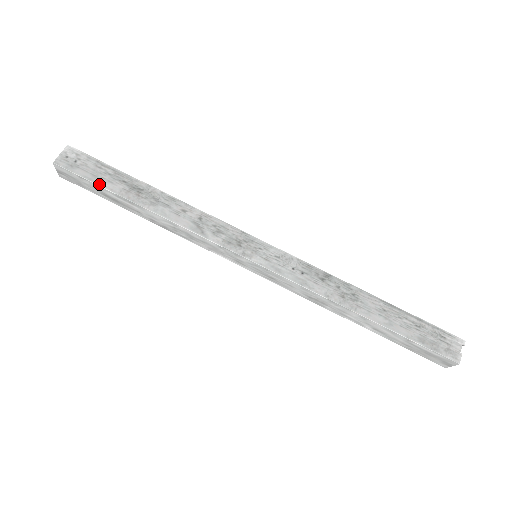
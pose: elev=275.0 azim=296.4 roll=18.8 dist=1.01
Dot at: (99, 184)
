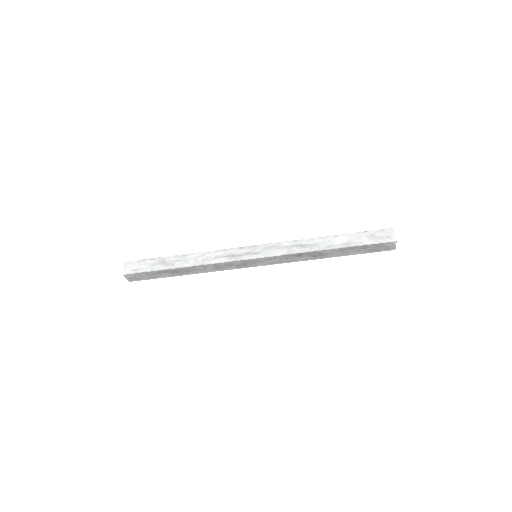
Dot at: occluded
